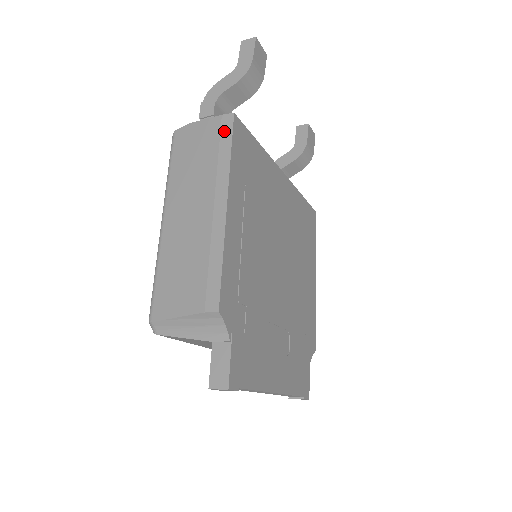
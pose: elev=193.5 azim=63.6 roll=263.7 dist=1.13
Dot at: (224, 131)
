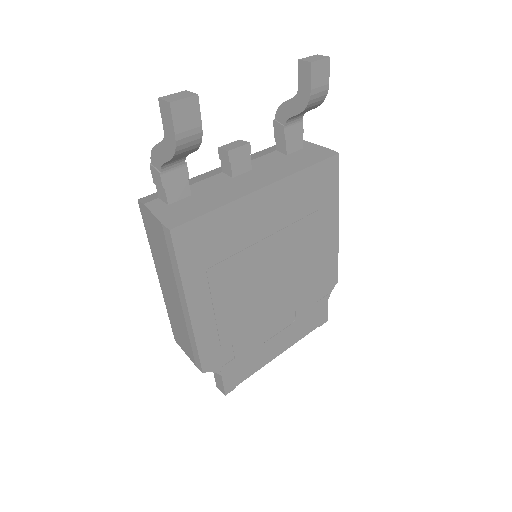
Dot at: (168, 243)
